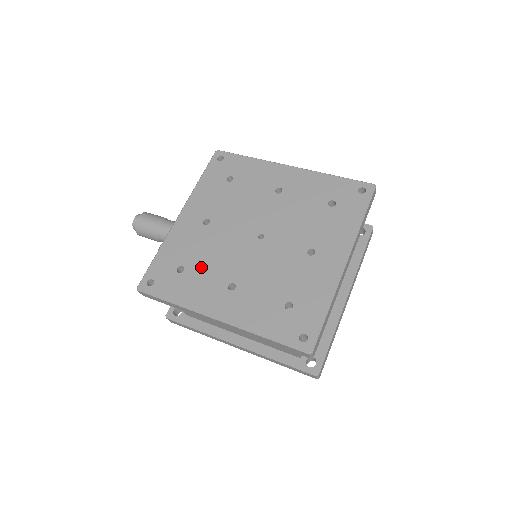
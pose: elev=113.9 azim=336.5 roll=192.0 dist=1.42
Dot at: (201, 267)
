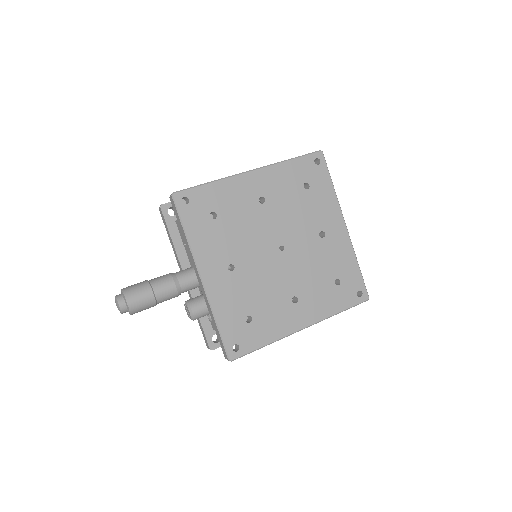
Dot at: (262, 305)
